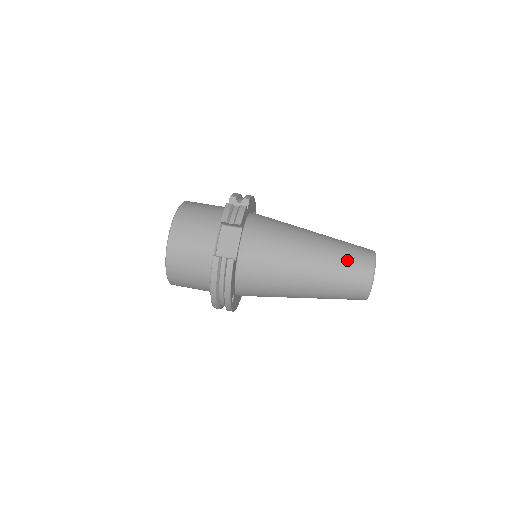
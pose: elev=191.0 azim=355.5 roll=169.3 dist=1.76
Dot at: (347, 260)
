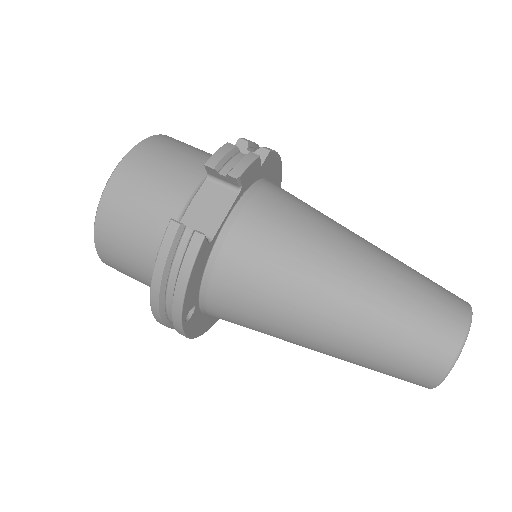
Dot at: (418, 302)
